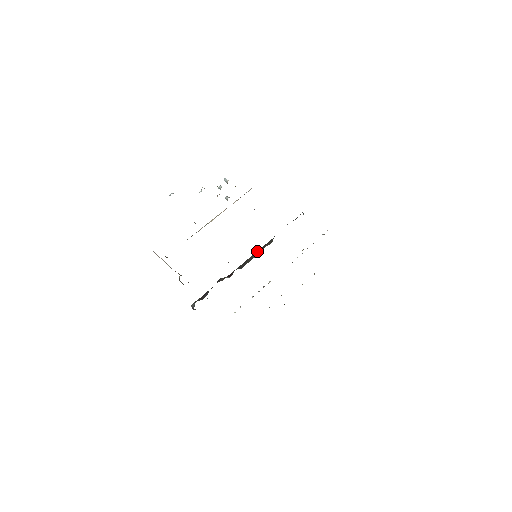
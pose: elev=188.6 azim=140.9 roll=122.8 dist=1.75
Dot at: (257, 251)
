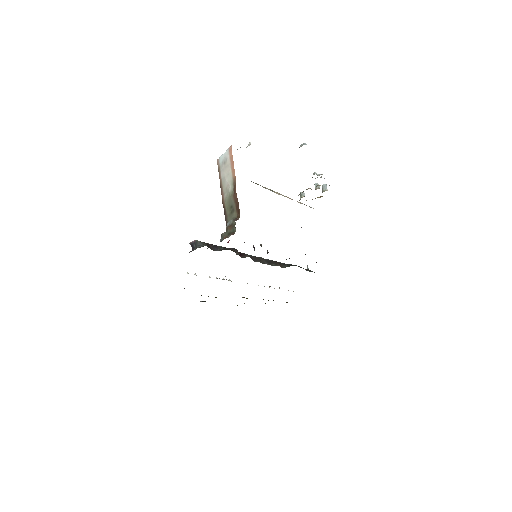
Dot at: occluded
